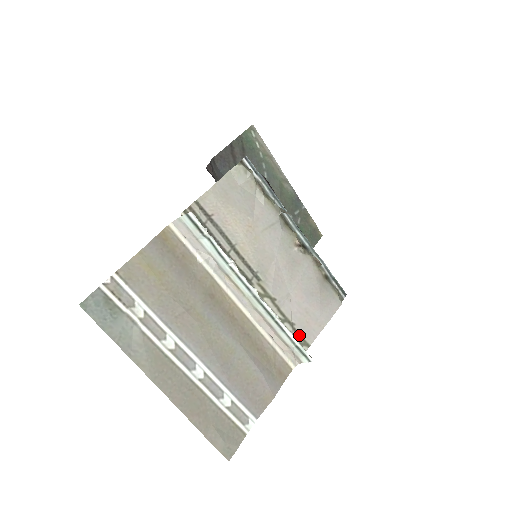
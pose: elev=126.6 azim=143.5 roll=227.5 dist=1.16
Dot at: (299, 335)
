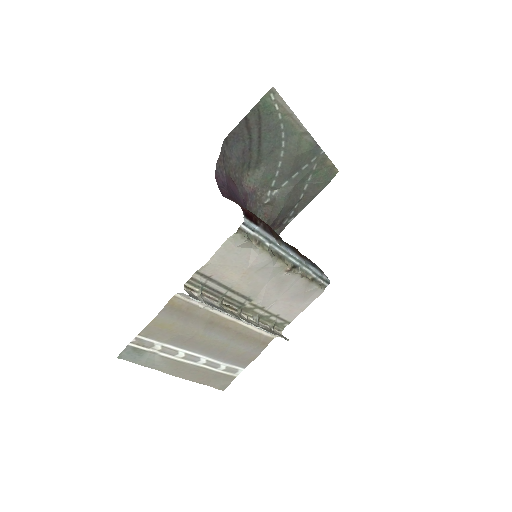
Dot at: (282, 319)
